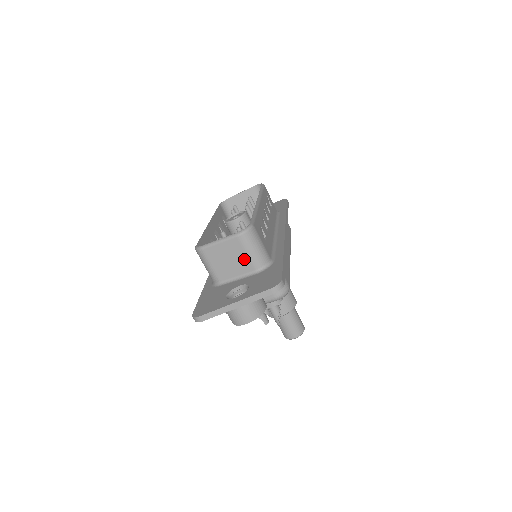
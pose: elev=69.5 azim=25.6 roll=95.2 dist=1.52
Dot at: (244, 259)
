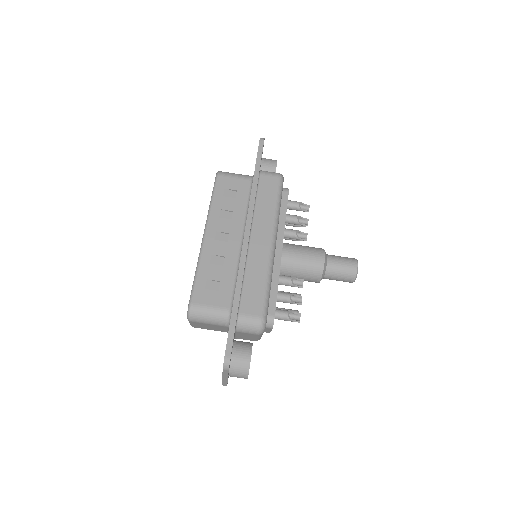
Dot at: (213, 325)
